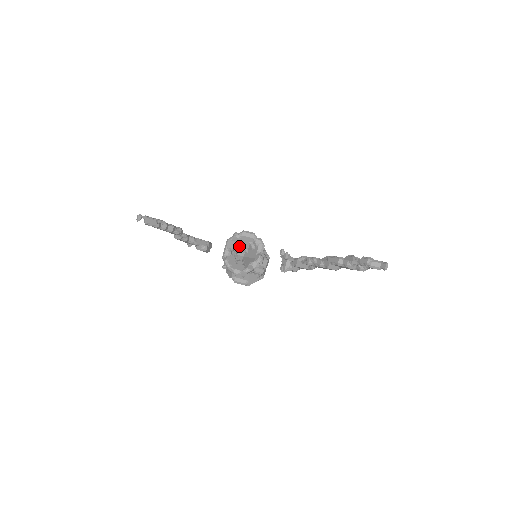
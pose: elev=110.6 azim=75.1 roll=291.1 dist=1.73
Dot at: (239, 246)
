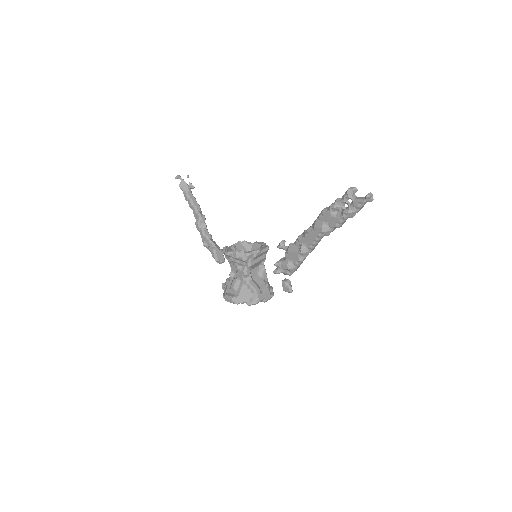
Dot at: occluded
